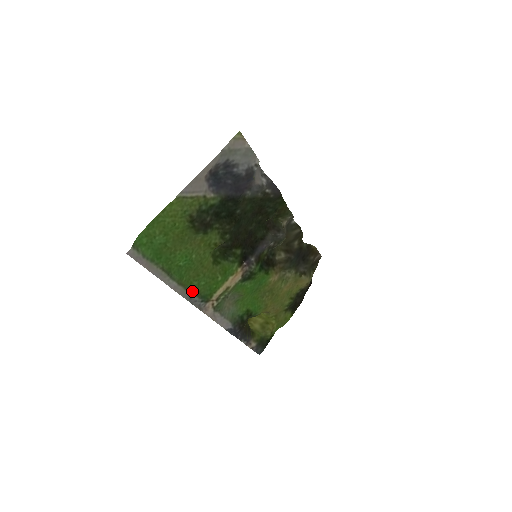
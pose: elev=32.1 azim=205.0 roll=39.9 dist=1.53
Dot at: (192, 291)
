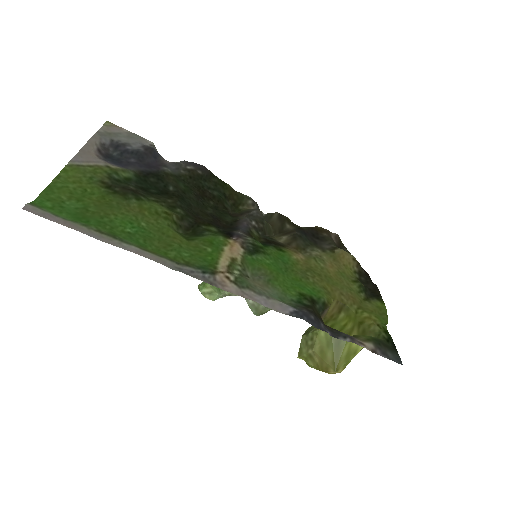
Dot at: (175, 262)
